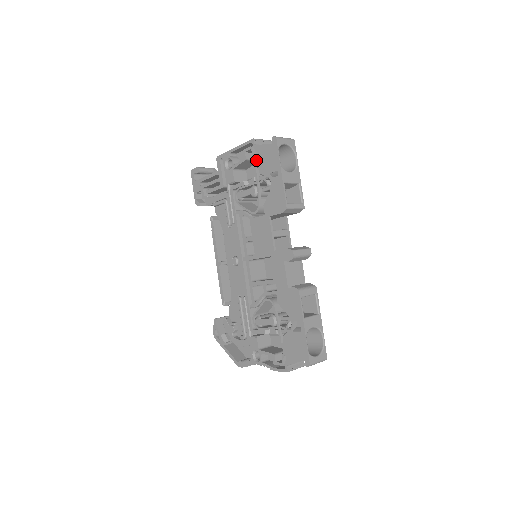
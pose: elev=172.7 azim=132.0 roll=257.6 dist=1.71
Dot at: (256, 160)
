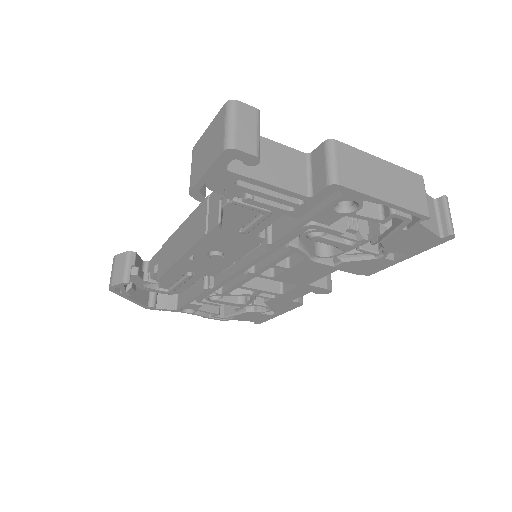
Dot at: (397, 234)
